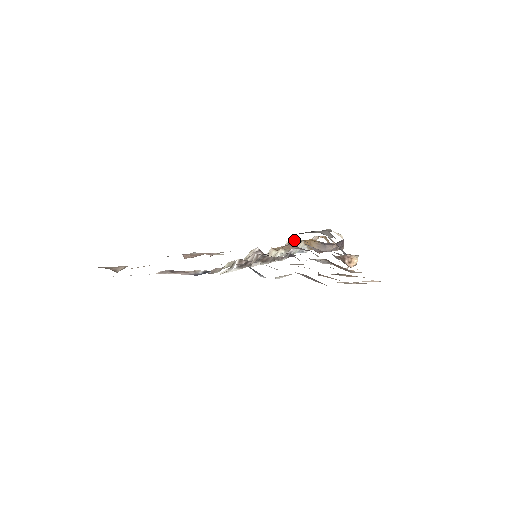
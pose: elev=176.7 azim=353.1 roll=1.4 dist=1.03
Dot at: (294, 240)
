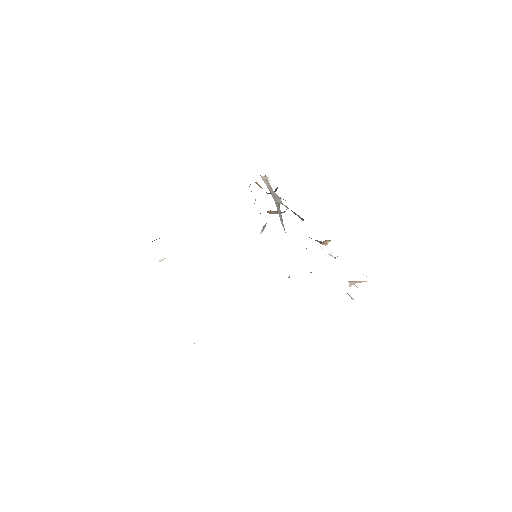
Dot at: (266, 223)
